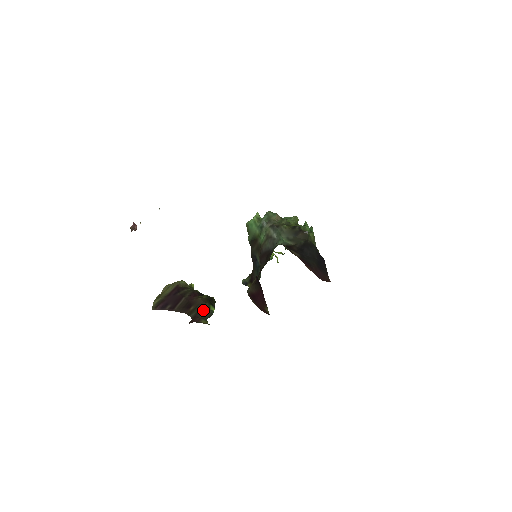
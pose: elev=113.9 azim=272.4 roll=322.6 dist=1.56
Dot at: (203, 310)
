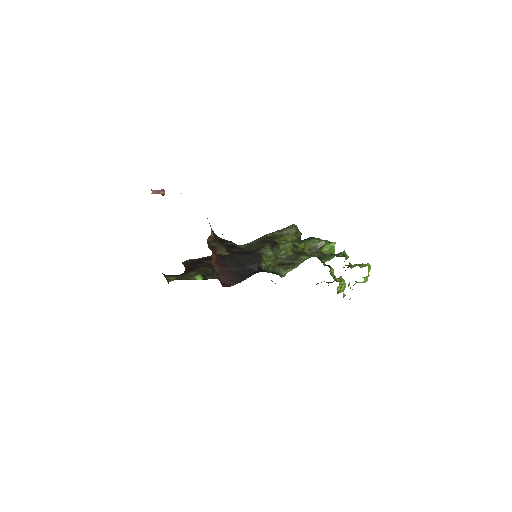
Dot at: (188, 274)
